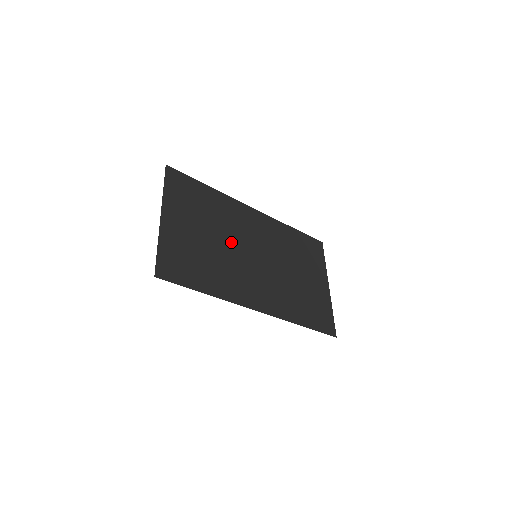
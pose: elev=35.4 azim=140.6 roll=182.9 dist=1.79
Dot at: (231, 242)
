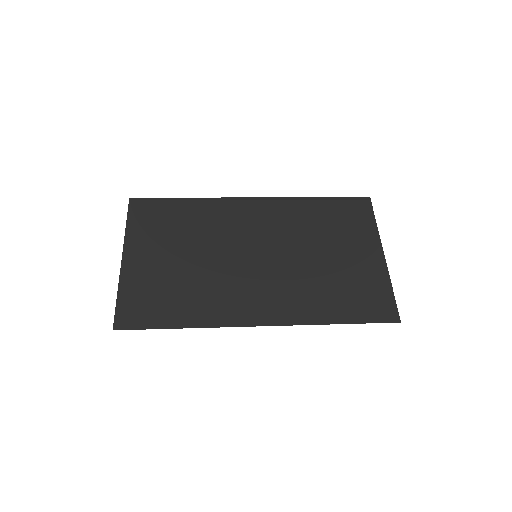
Dot at: (218, 252)
